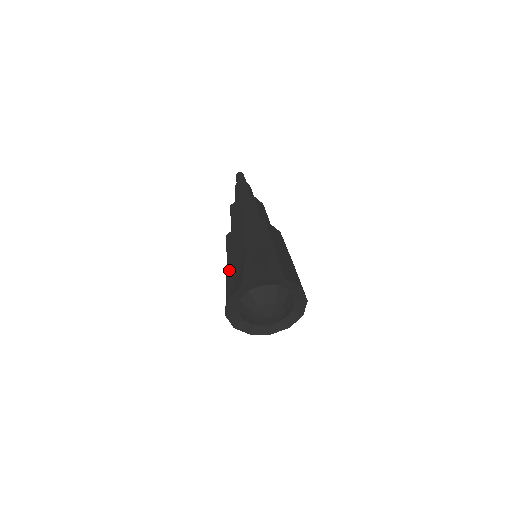
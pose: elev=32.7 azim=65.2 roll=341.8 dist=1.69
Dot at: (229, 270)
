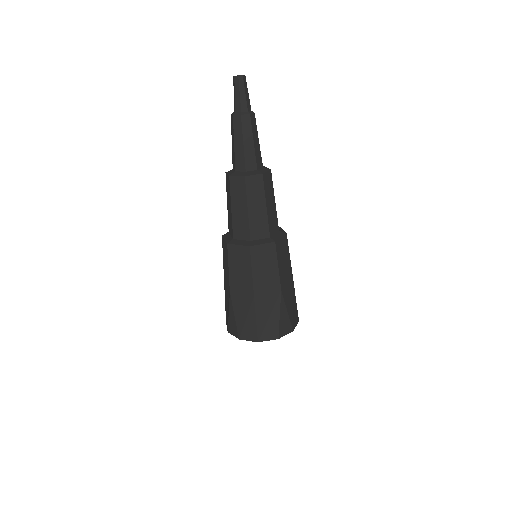
Dot at: (225, 292)
